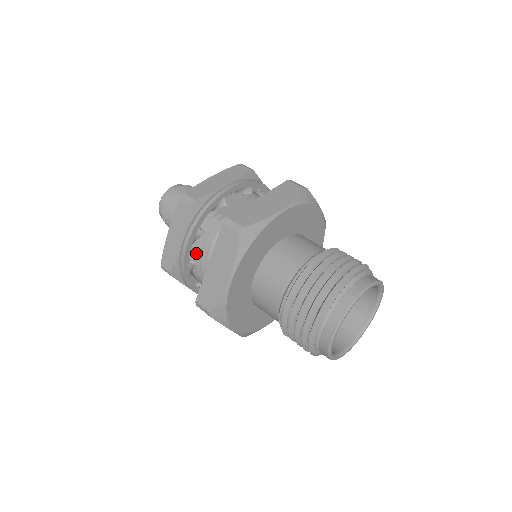
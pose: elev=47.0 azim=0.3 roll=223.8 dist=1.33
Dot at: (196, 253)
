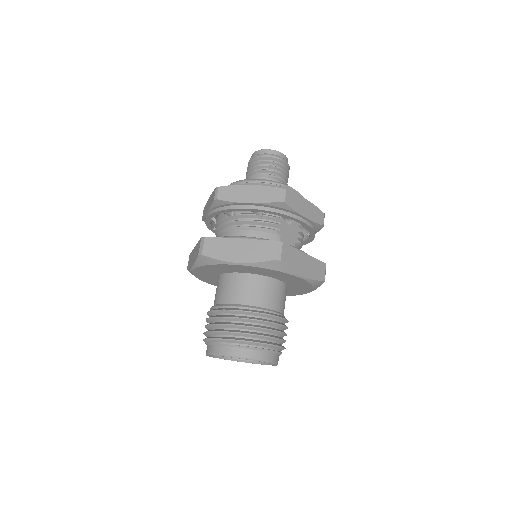
Dot at: (241, 214)
